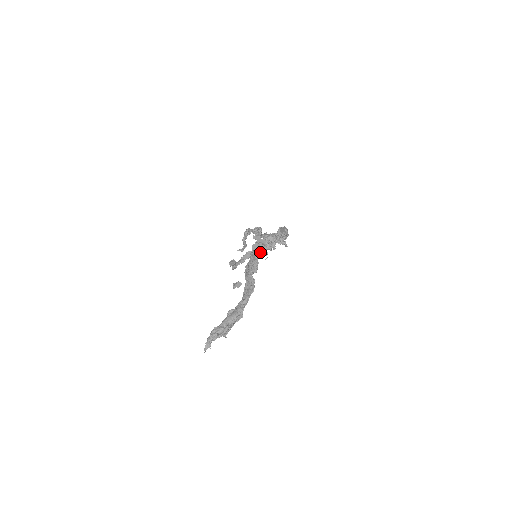
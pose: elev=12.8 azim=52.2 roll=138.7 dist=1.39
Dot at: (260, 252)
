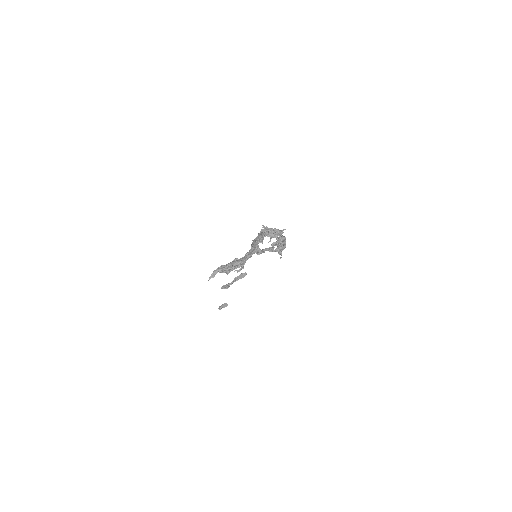
Dot at: (266, 234)
